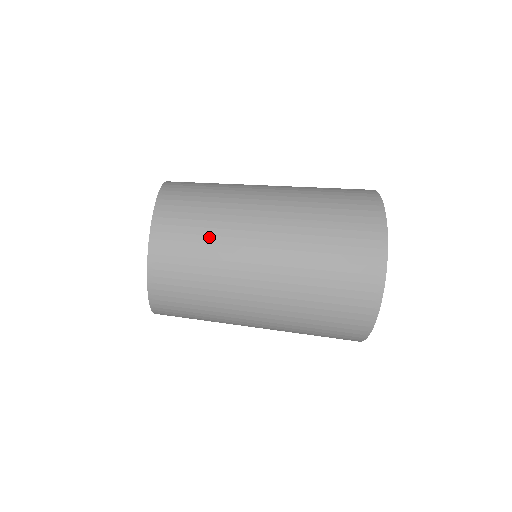
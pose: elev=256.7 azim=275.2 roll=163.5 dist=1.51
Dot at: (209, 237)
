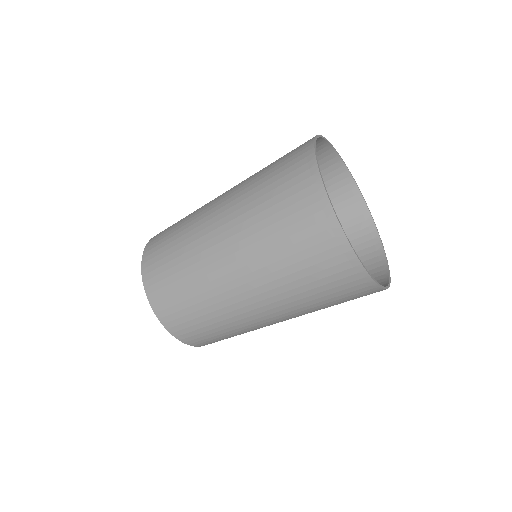
Dot at: (179, 251)
